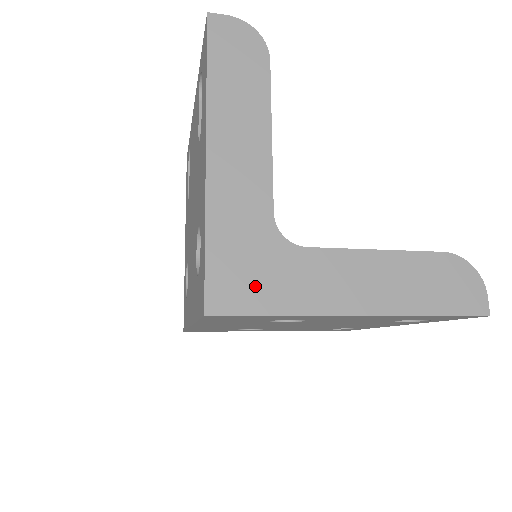
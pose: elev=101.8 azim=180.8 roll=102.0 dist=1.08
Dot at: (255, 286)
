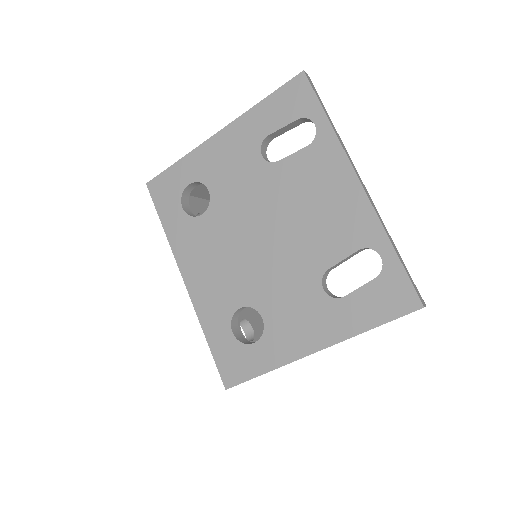
Dot at: occluded
